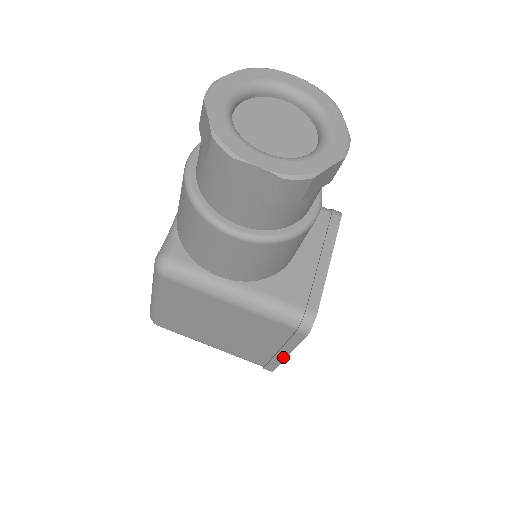
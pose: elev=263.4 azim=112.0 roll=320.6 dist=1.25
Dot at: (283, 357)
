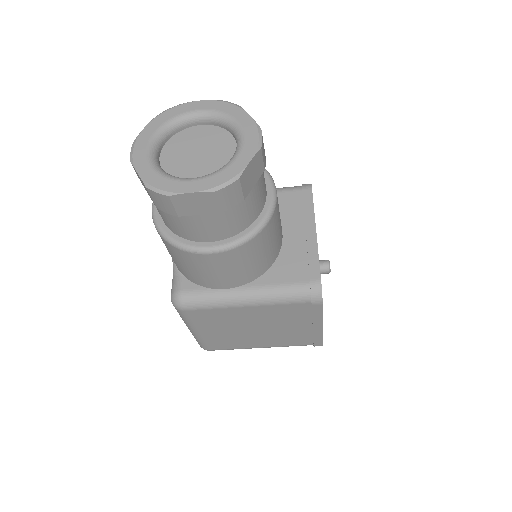
Dot at: (320, 330)
